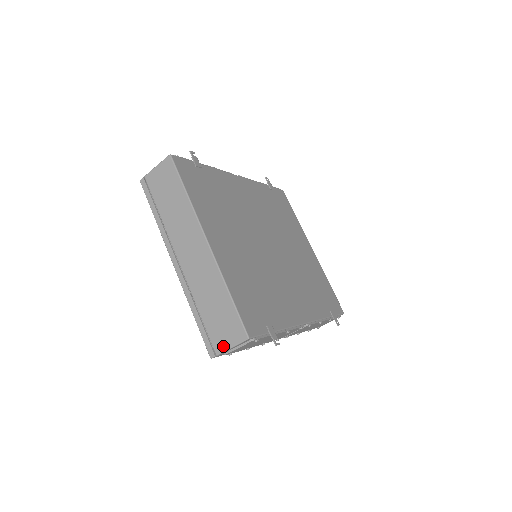
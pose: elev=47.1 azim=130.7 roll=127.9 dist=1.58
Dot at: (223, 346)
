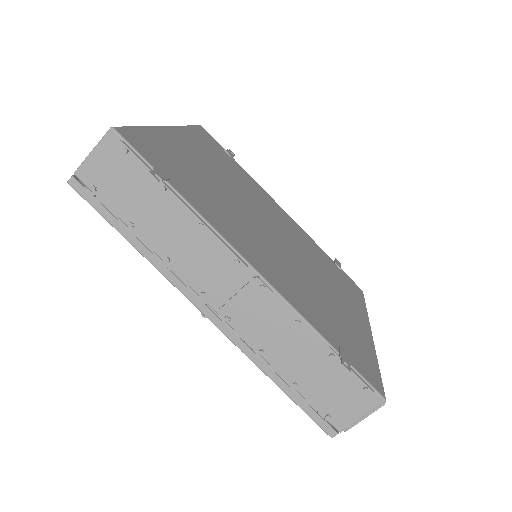
Dot at: (87, 159)
